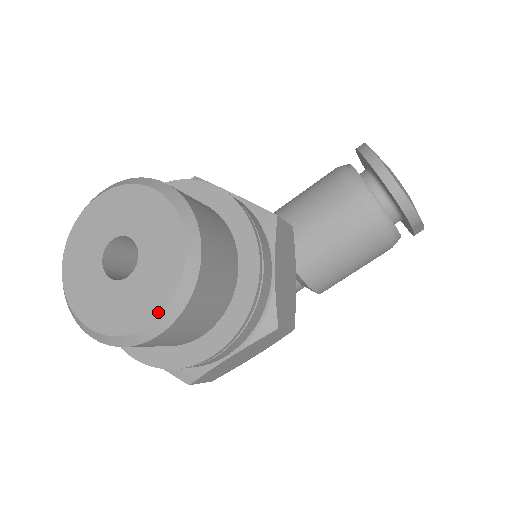
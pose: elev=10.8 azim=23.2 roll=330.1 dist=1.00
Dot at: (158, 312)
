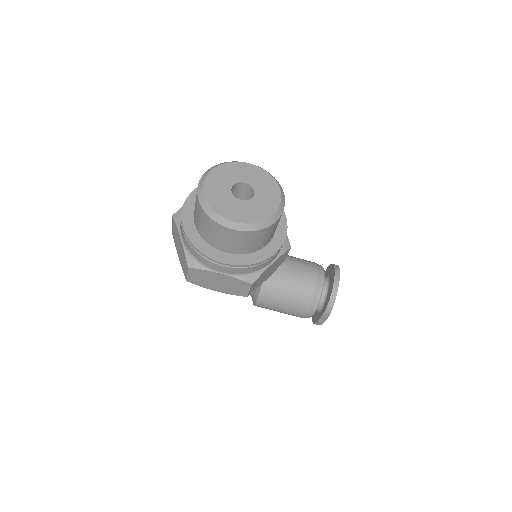
Dot at: (243, 222)
